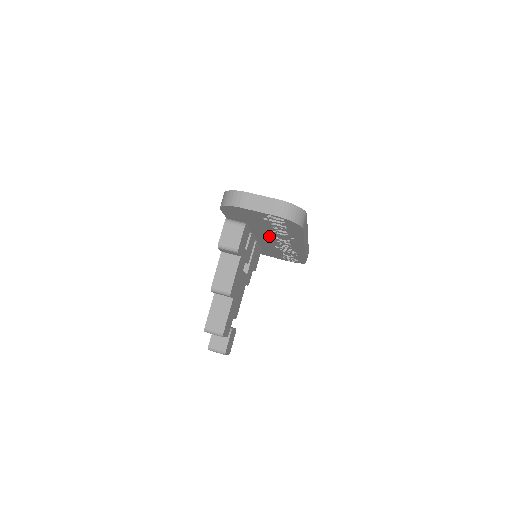
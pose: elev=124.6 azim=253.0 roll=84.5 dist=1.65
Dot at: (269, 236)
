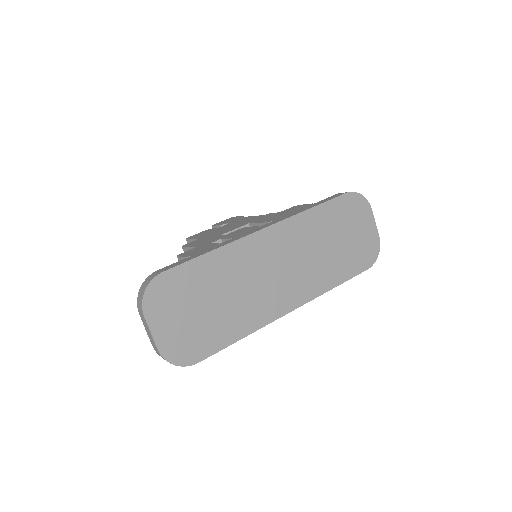
Dot at: occluded
